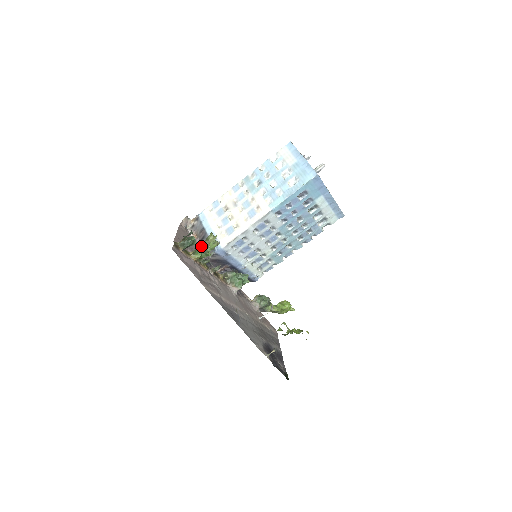
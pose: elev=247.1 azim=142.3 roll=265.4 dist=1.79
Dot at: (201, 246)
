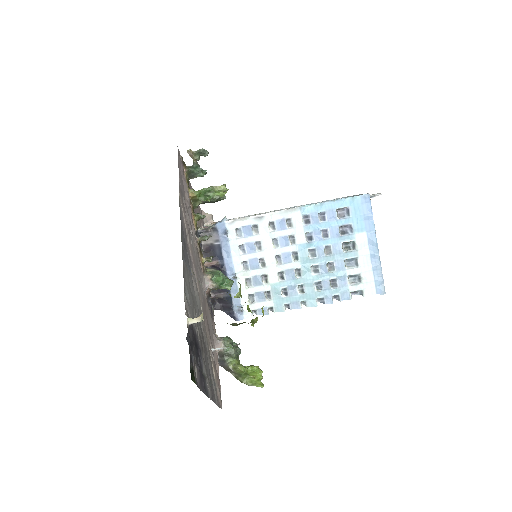
Dot at: occluded
